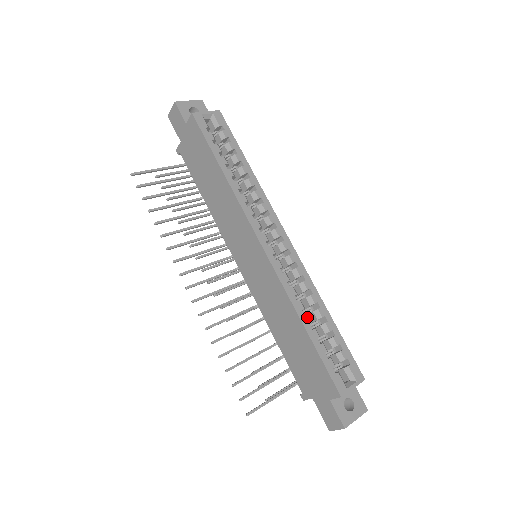
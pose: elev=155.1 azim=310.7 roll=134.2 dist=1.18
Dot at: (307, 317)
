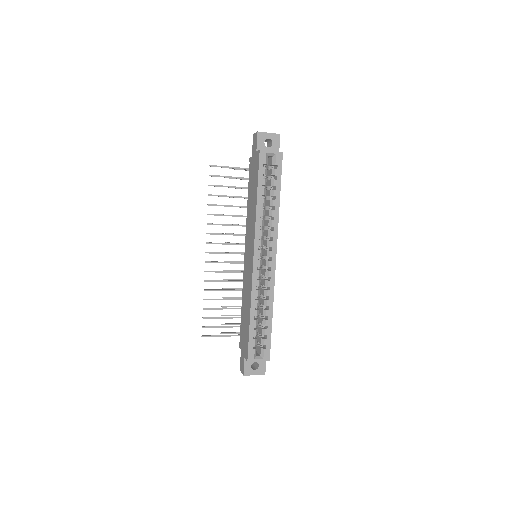
Dot at: (256, 311)
